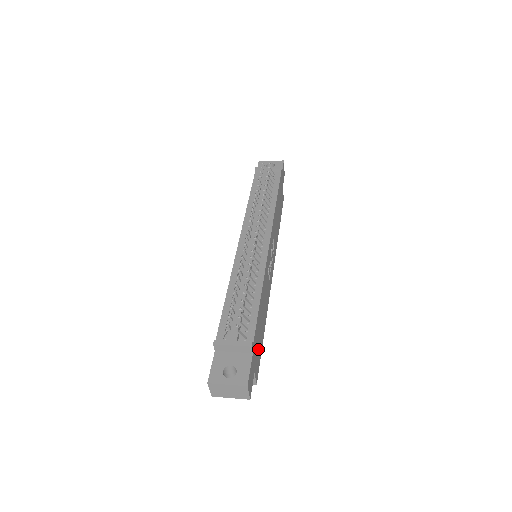
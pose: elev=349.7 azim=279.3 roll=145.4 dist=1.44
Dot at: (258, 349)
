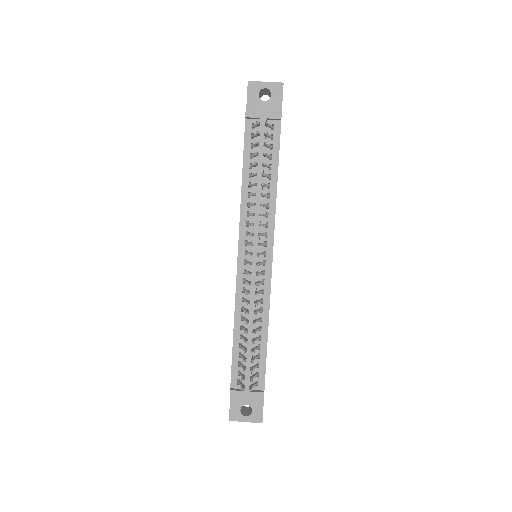
Dot at: occluded
